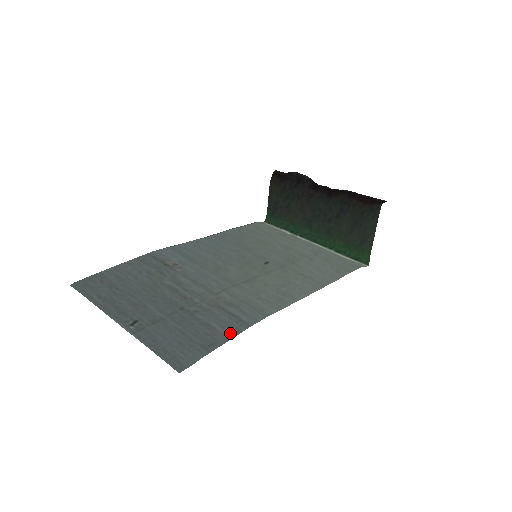
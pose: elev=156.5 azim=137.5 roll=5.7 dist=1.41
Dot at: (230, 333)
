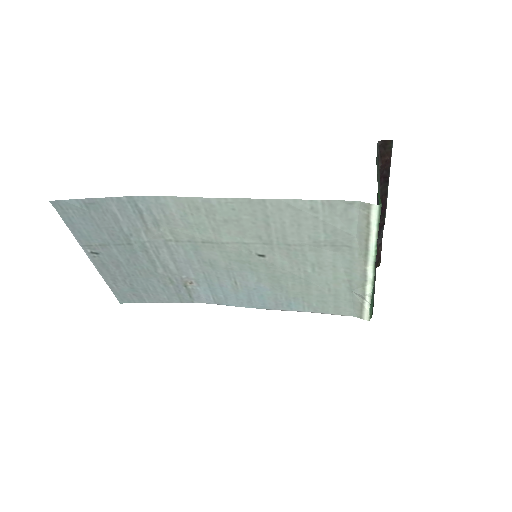
Dot at: (114, 202)
